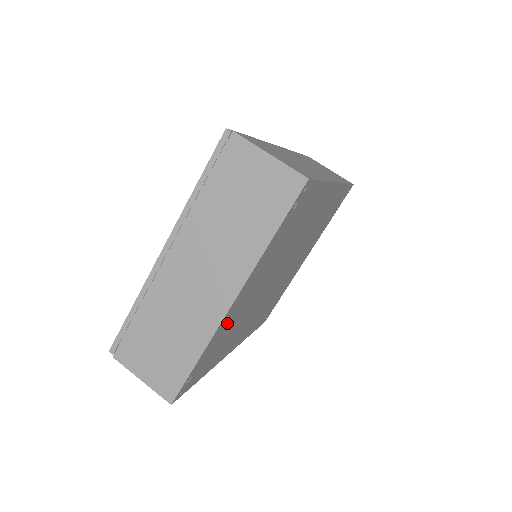
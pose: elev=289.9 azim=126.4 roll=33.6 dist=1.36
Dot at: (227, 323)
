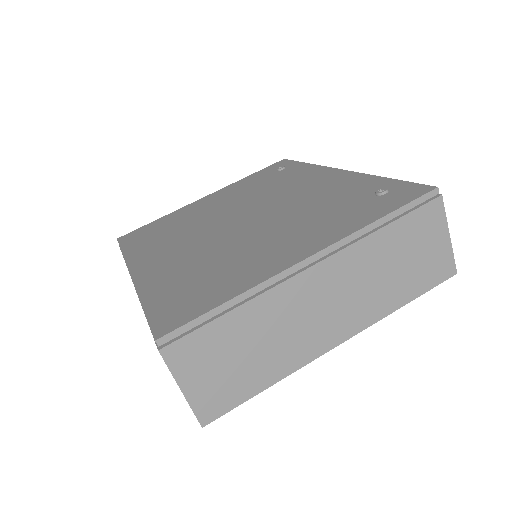
Dot at: occluded
